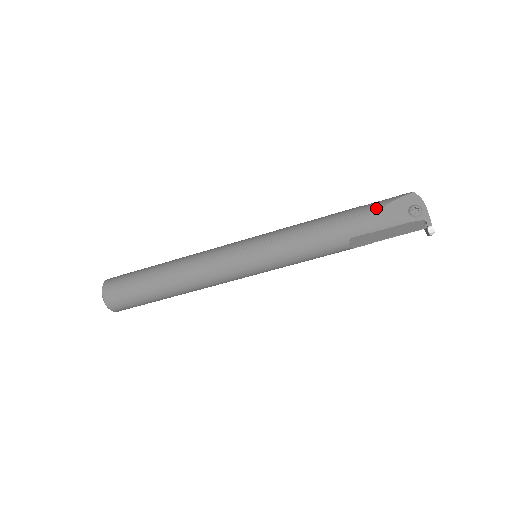
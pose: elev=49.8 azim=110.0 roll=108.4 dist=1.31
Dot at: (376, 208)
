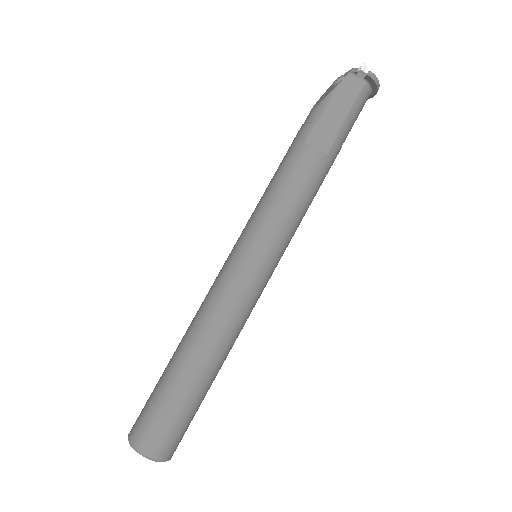
Dot at: occluded
